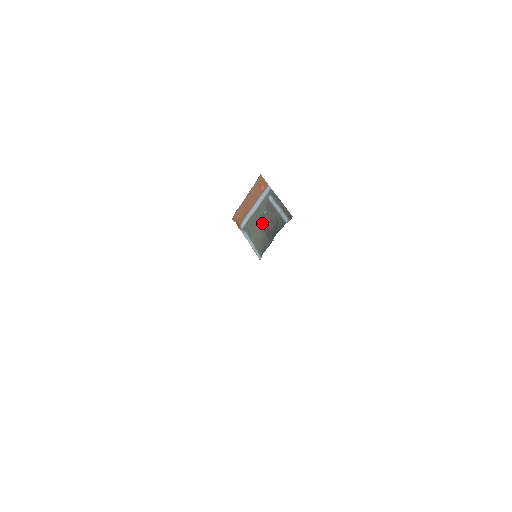
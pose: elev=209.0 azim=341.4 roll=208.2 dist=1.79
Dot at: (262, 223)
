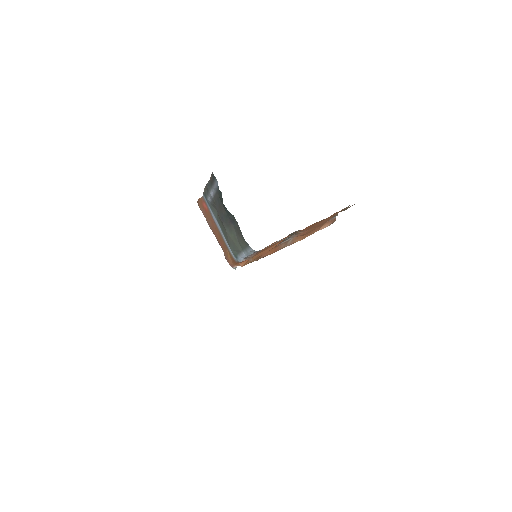
Dot at: (224, 224)
